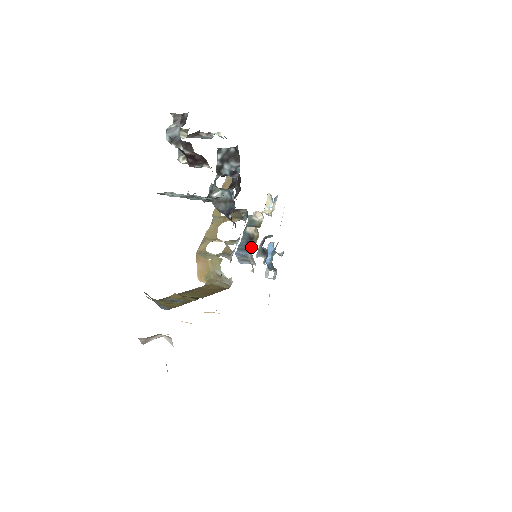
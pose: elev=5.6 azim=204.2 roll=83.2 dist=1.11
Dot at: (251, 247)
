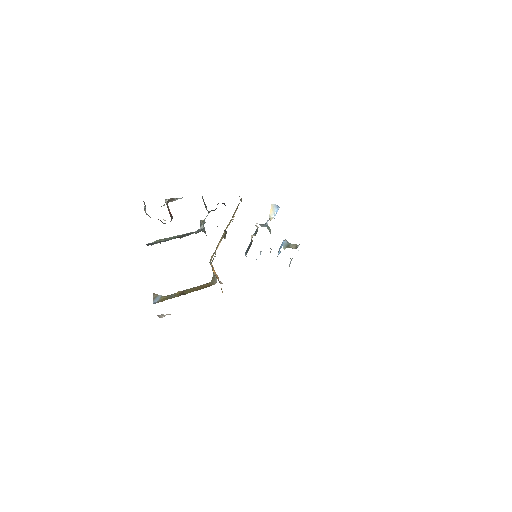
Dot at: occluded
